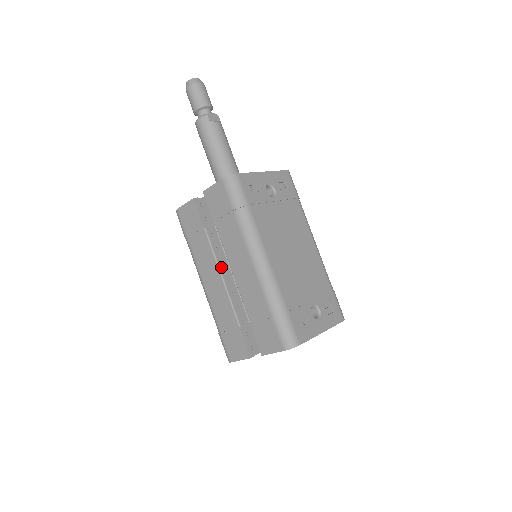
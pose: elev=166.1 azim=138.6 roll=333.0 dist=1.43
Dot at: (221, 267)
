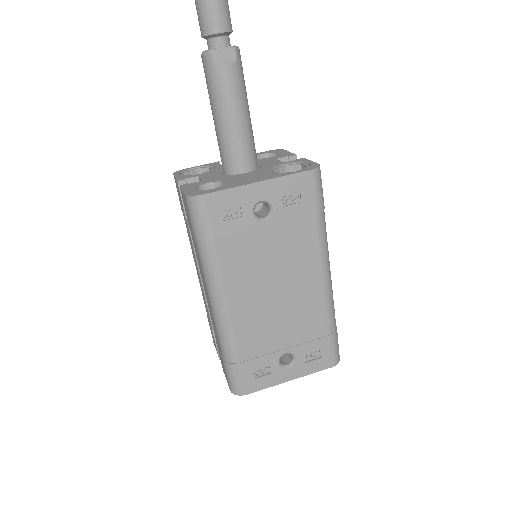
Dot at: occluded
